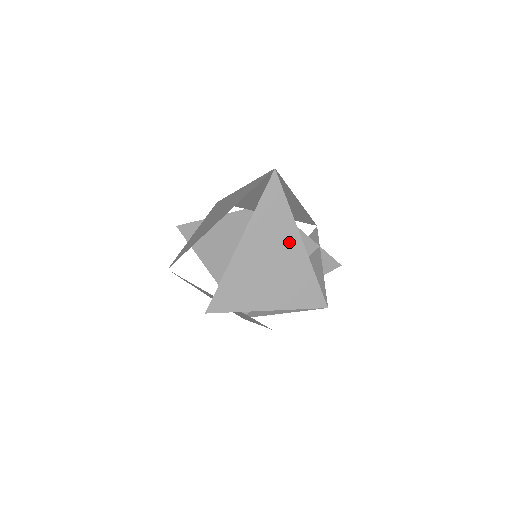
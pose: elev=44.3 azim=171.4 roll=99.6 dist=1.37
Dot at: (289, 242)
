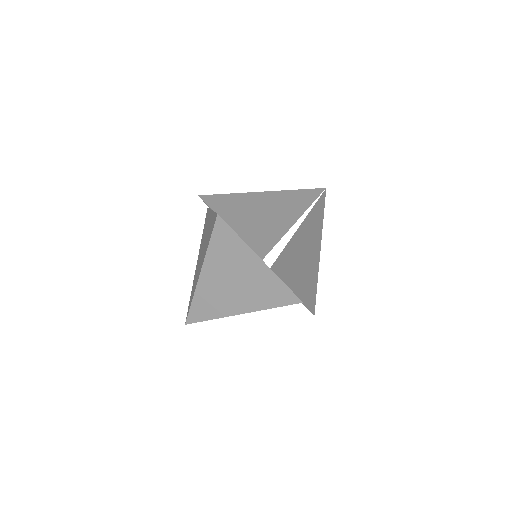
Dot at: (290, 213)
